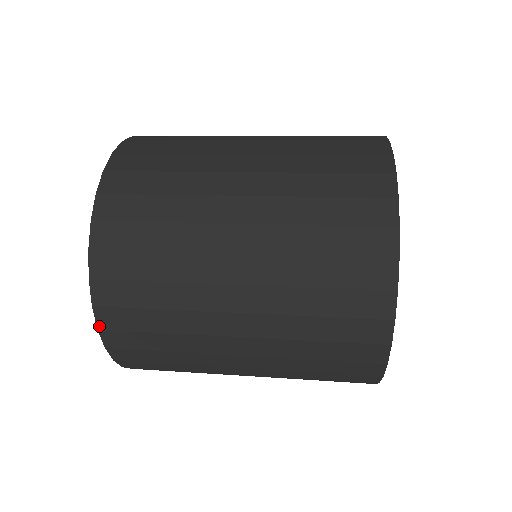
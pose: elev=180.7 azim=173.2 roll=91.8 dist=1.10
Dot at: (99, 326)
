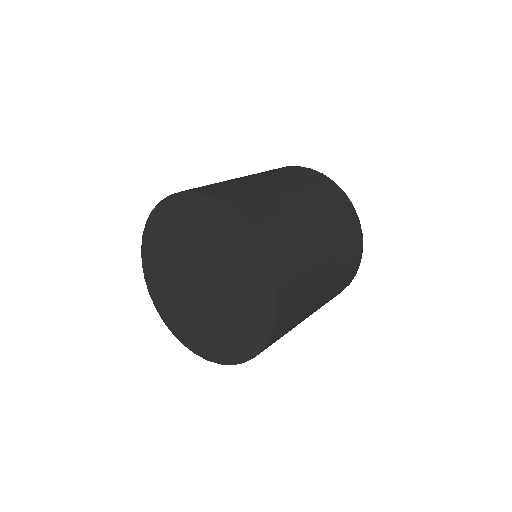
Dot at: (275, 281)
